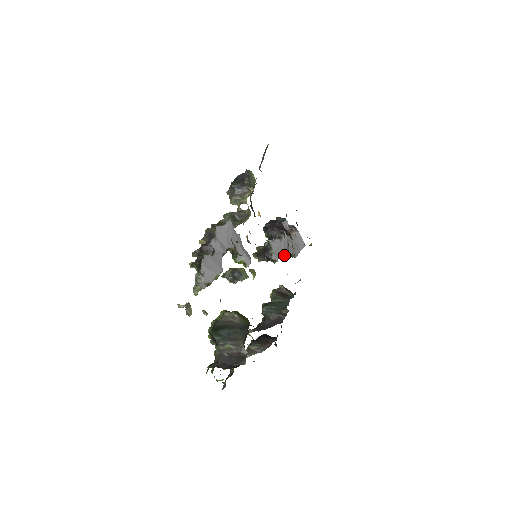
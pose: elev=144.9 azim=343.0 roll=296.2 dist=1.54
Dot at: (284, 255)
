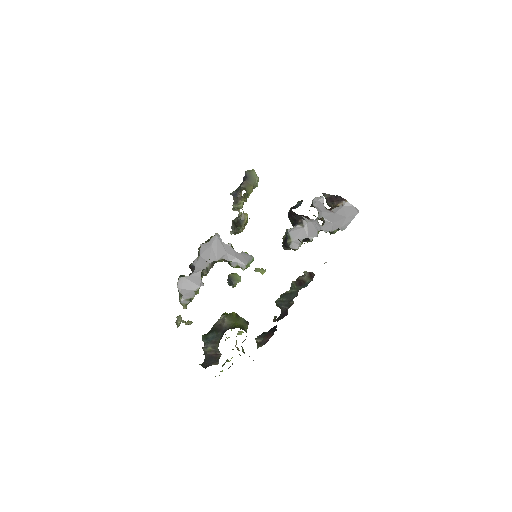
Dot at: (311, 238)
